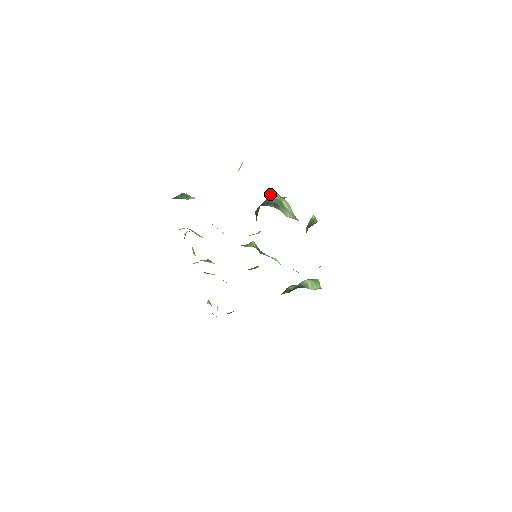
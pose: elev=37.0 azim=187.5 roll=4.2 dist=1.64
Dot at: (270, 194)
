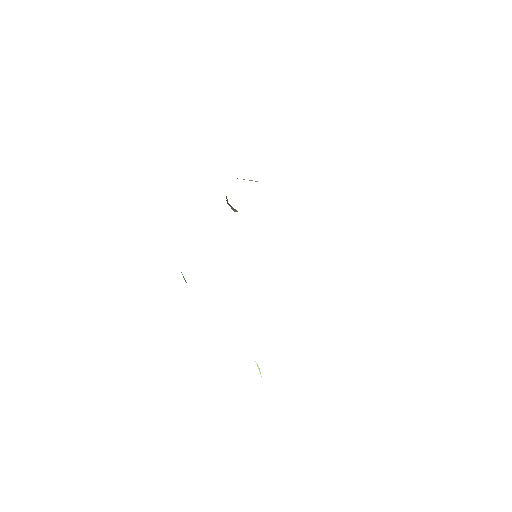
Dot at: occluded
